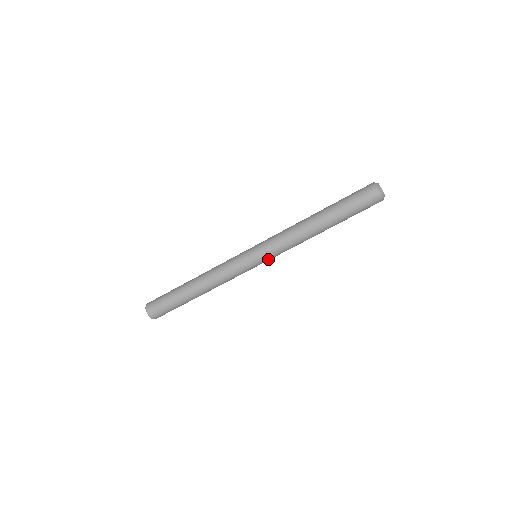
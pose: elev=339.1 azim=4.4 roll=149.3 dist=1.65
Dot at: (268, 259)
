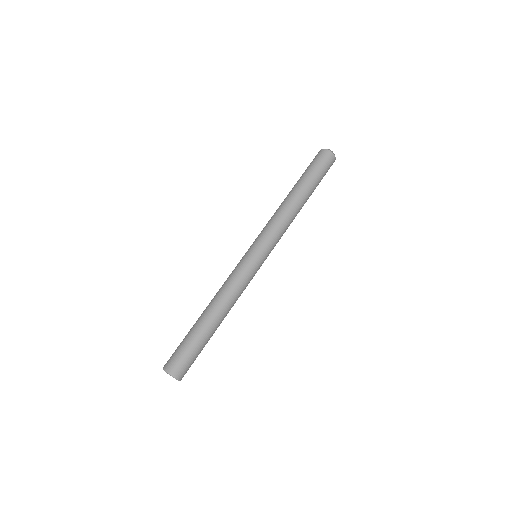
Dot at: (270, 251)
